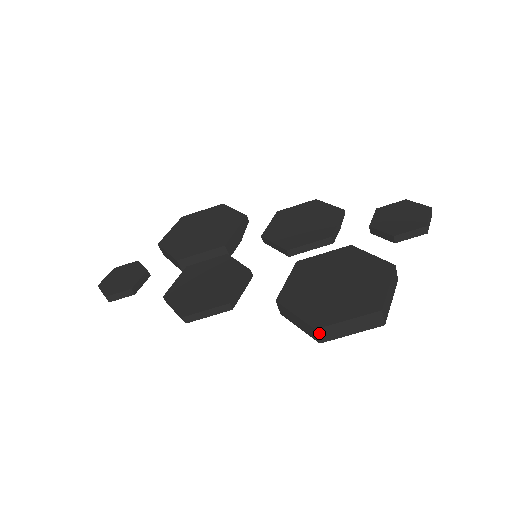
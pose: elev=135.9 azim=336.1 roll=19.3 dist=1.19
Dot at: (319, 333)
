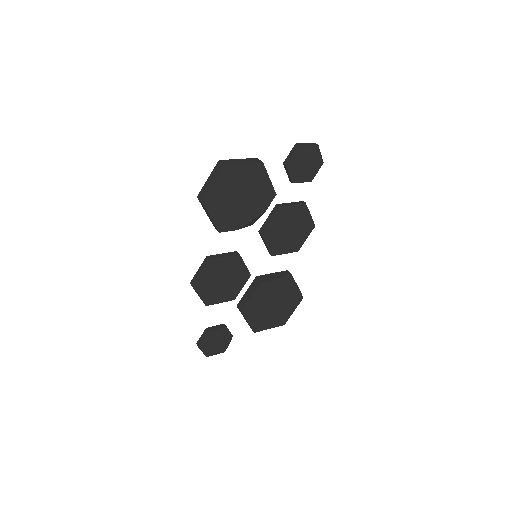
Dot at: (199, 197)
